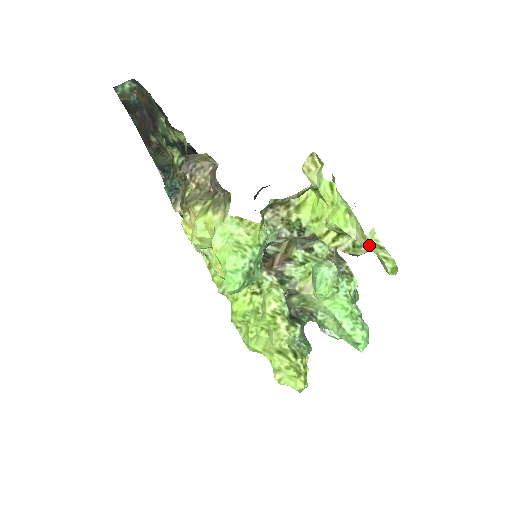
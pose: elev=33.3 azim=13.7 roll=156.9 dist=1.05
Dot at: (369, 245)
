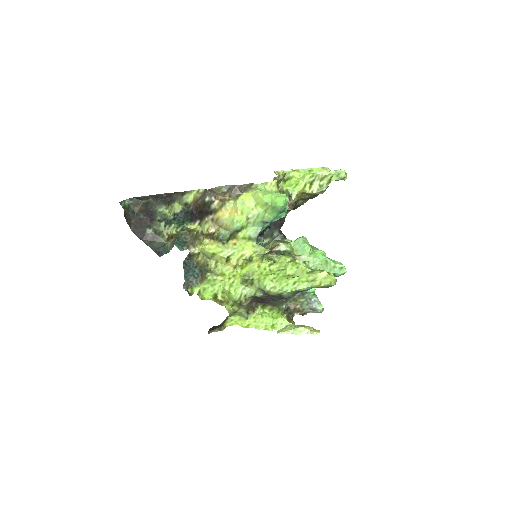
Dot at: (330, 171)
